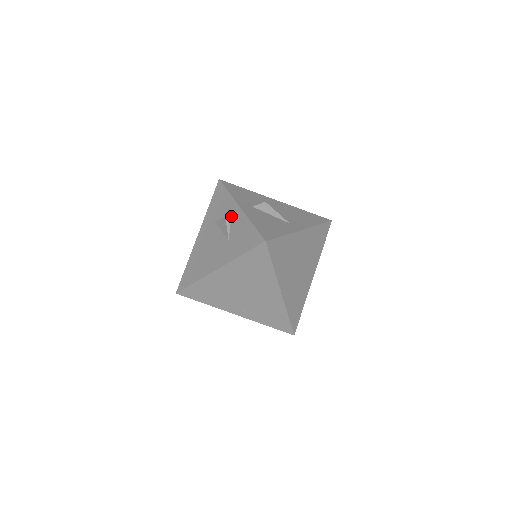
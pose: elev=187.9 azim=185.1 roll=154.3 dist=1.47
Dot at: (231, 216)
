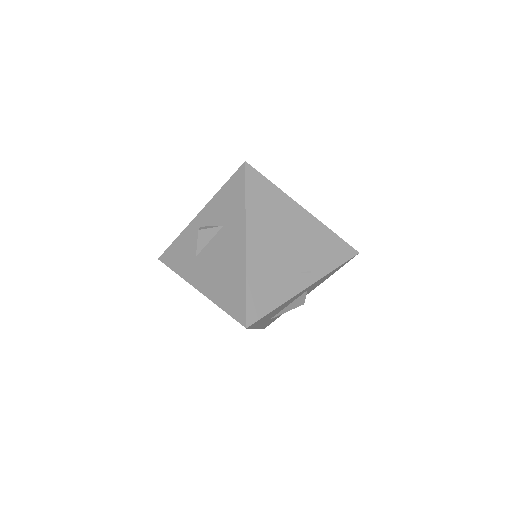
Dot at: (201, 226)
